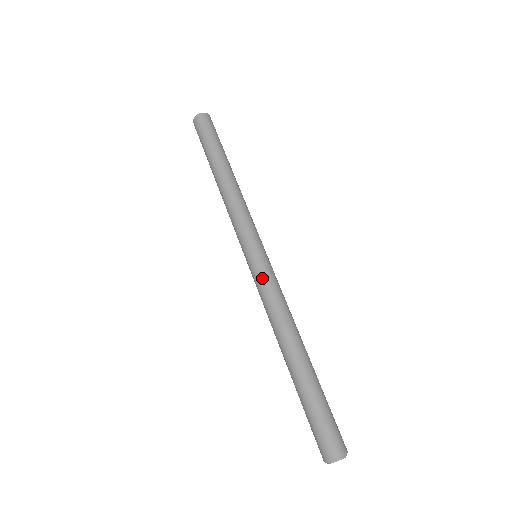
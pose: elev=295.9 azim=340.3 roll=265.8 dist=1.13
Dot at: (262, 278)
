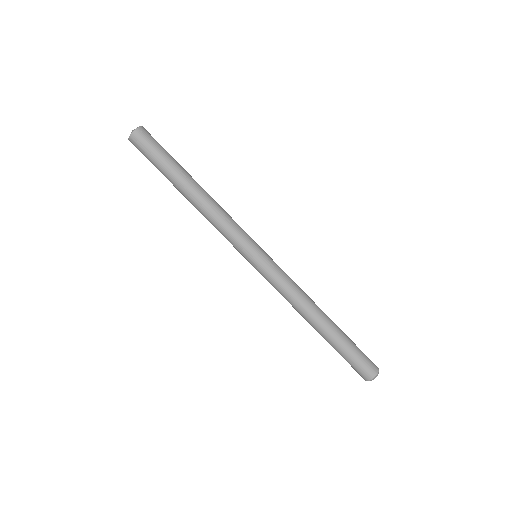
Dot at: occluded
